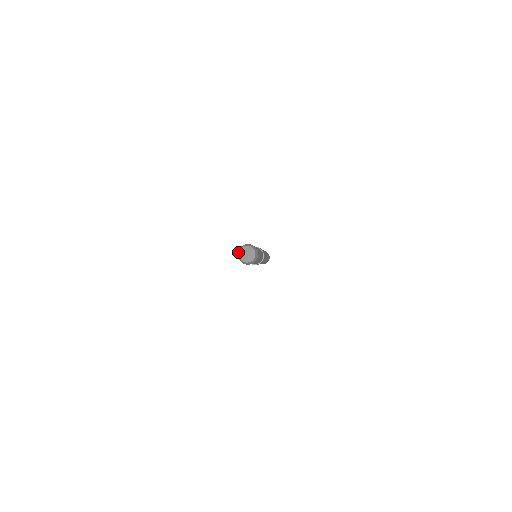
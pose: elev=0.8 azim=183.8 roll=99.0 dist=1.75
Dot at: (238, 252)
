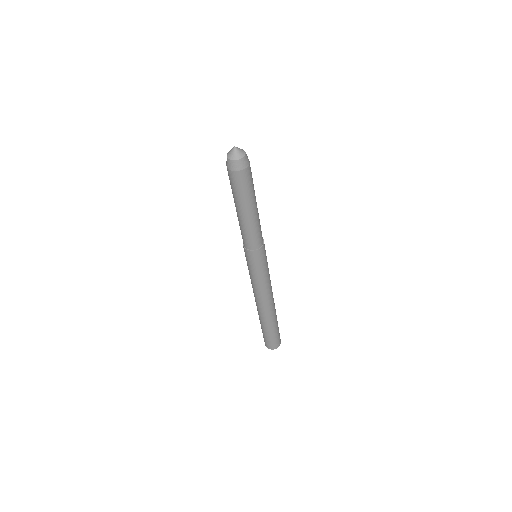
Dot at: occluded
